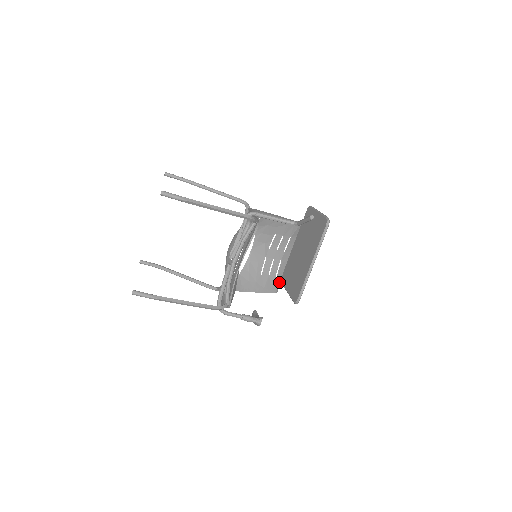
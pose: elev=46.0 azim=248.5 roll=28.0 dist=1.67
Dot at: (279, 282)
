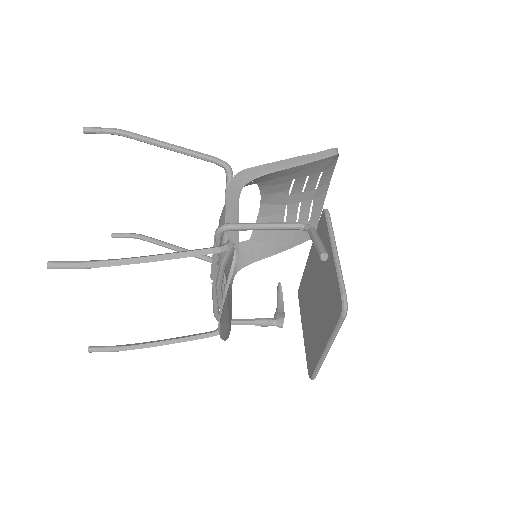
Dot at: (315, 223)
